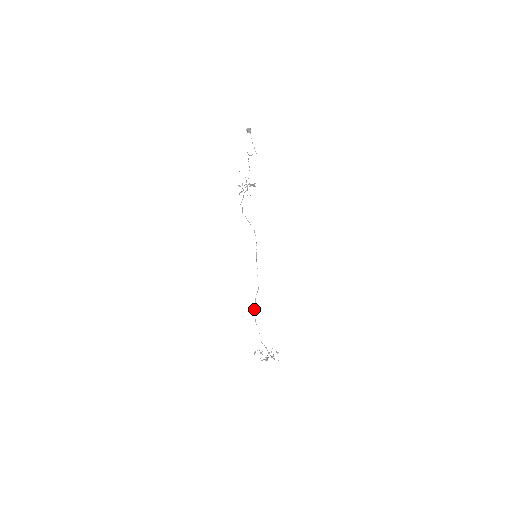
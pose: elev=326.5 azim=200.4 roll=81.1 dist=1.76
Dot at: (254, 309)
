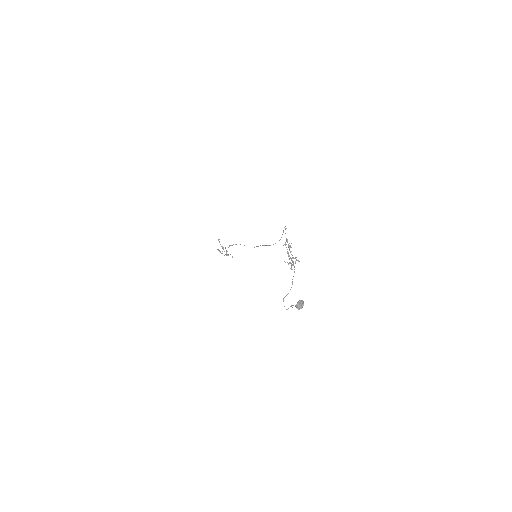
Dot at: (235, 244)
